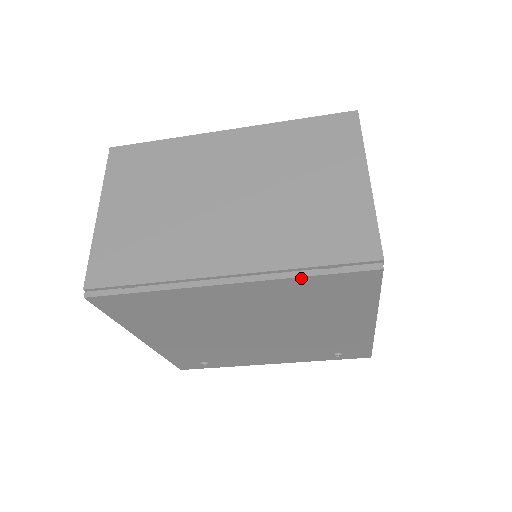
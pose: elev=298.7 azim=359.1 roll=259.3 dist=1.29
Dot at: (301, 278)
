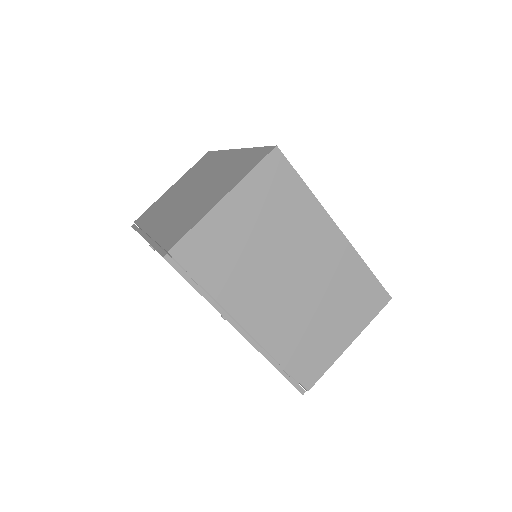
Dot at: (272, 364)
